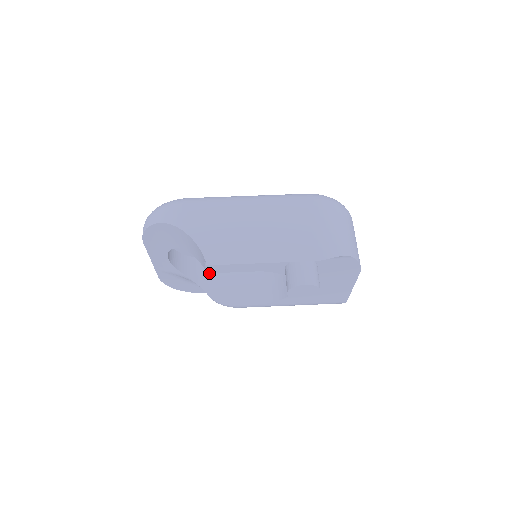
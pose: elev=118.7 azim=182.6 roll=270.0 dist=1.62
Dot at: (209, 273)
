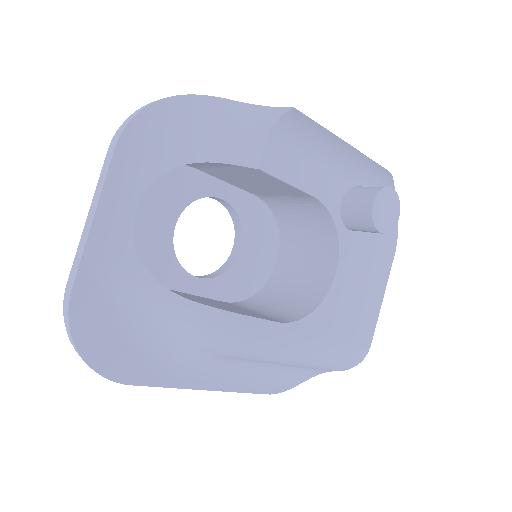
Dot at: occluded
